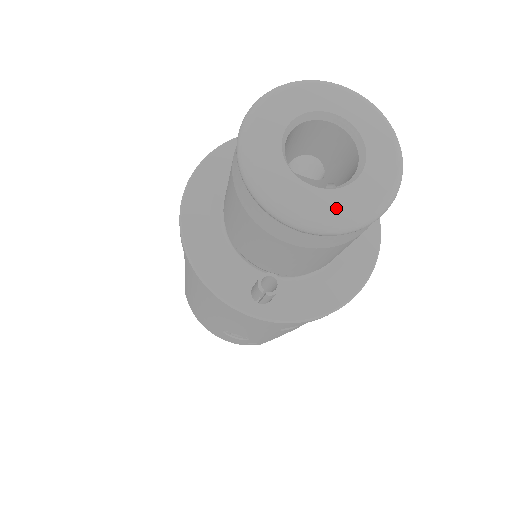
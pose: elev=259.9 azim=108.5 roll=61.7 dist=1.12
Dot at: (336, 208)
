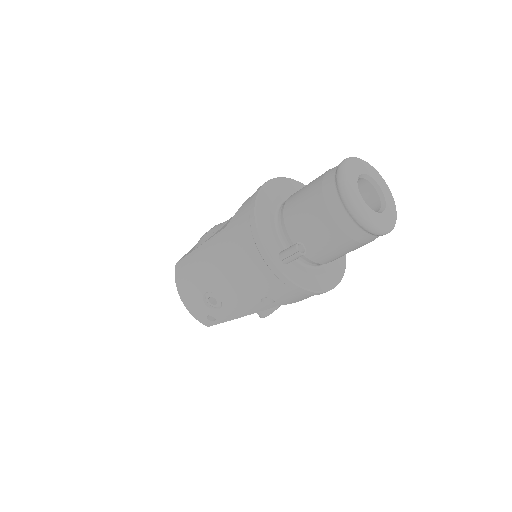
Dot at: (371, 217)
